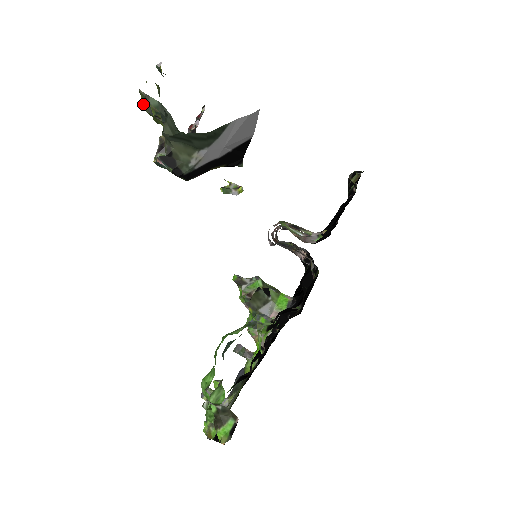
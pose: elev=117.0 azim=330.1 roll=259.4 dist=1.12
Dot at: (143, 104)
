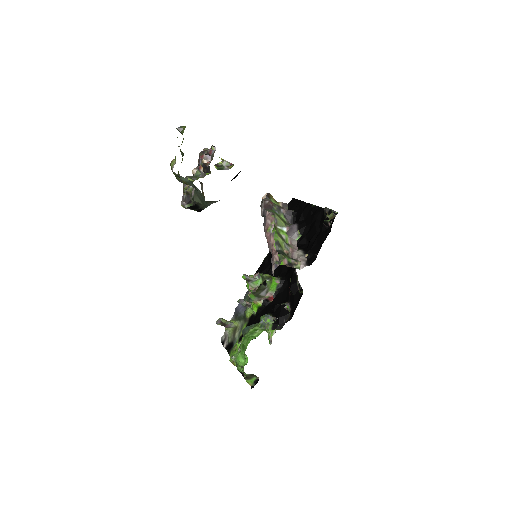
Dot at: occluded
